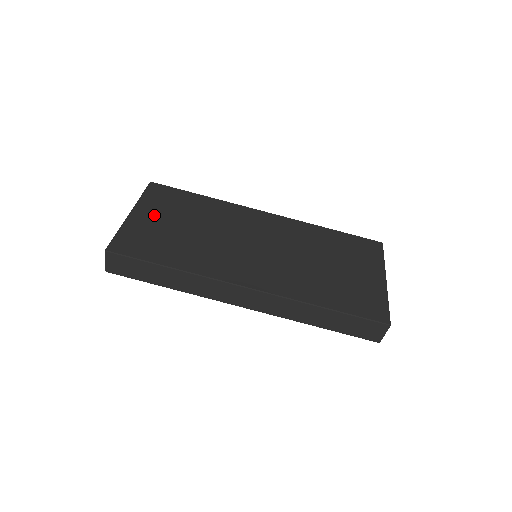
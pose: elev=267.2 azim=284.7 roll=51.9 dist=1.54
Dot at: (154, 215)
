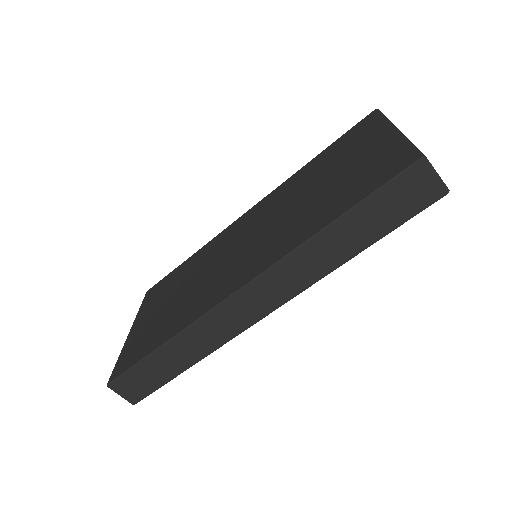
Dot at: (148, 315)
